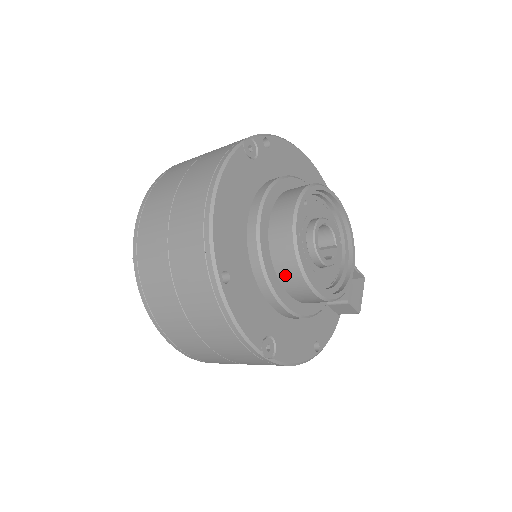
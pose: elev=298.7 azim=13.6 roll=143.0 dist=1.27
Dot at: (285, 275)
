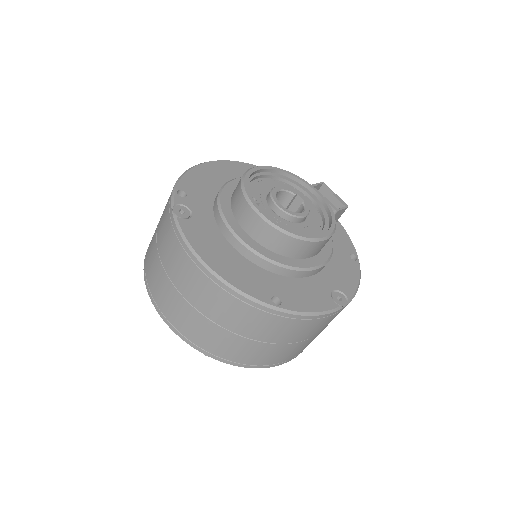
Dot at: (298, 253)
